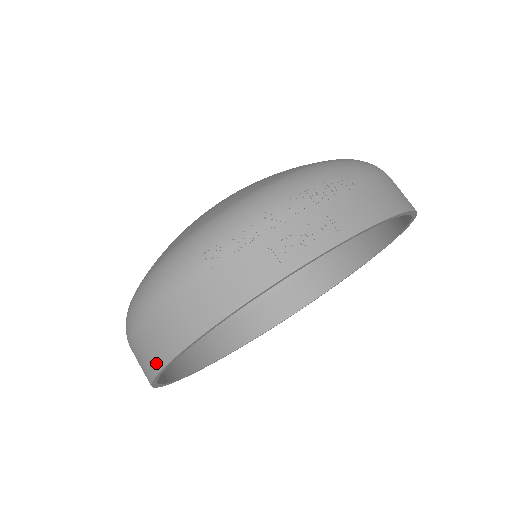
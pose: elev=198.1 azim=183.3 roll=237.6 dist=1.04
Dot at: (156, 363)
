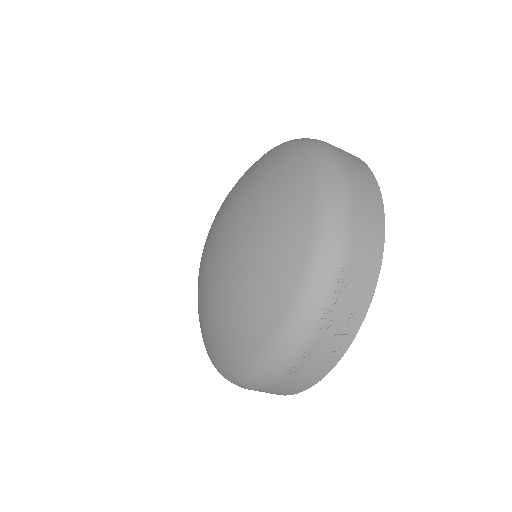
Dot at: occluded
